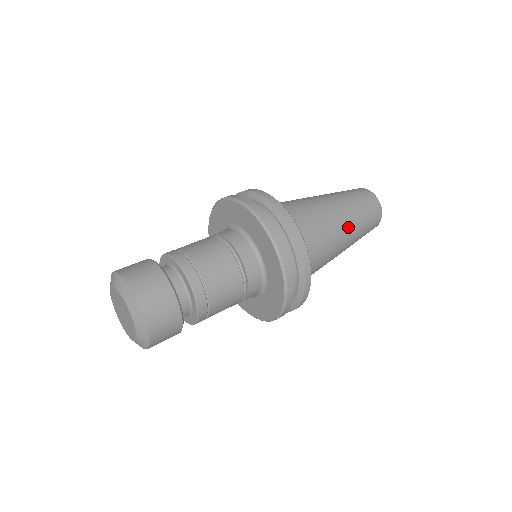
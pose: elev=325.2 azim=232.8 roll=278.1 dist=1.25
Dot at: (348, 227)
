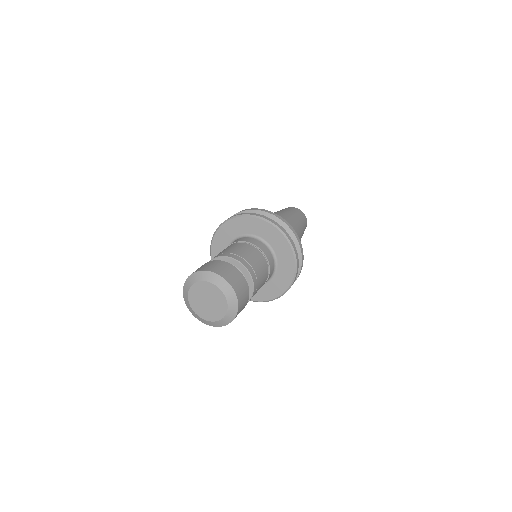
Dot at: occluded
